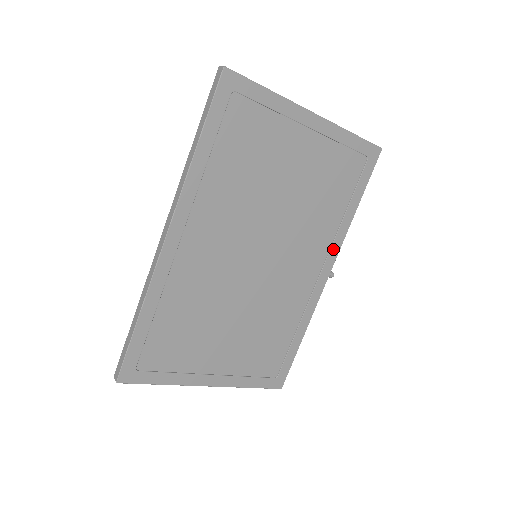
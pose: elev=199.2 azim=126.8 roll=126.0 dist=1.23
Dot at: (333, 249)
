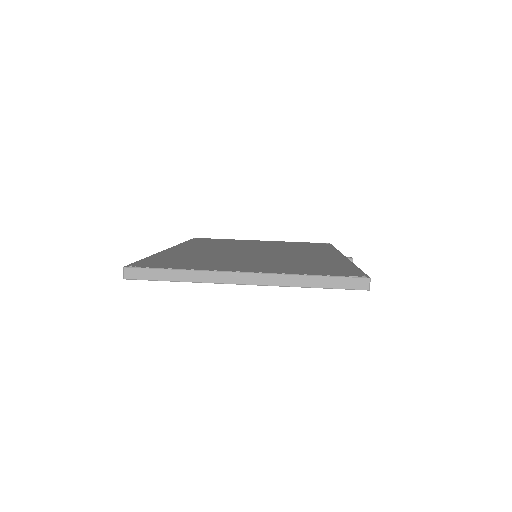
Dot at: occluded
